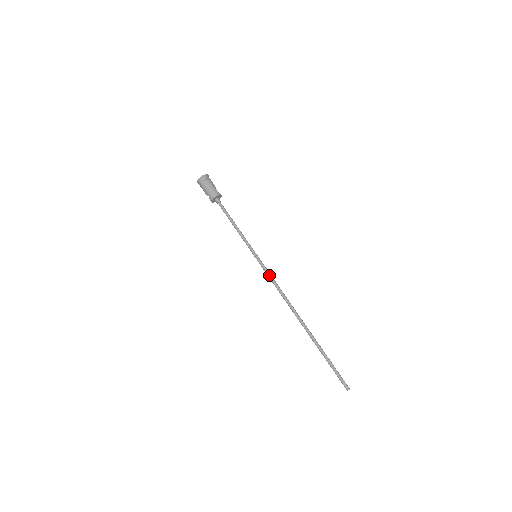
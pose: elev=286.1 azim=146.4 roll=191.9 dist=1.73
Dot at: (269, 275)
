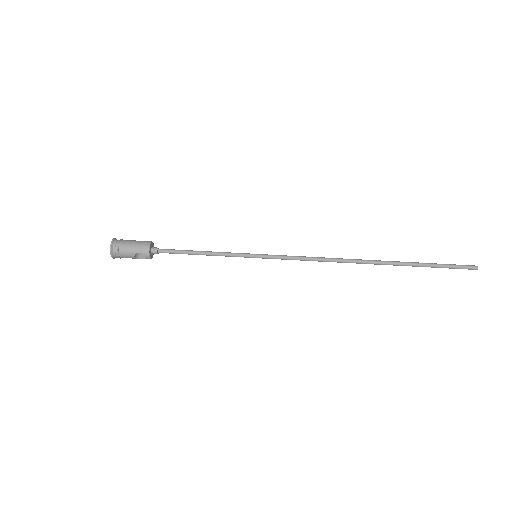
Dot at: (290, 257)
